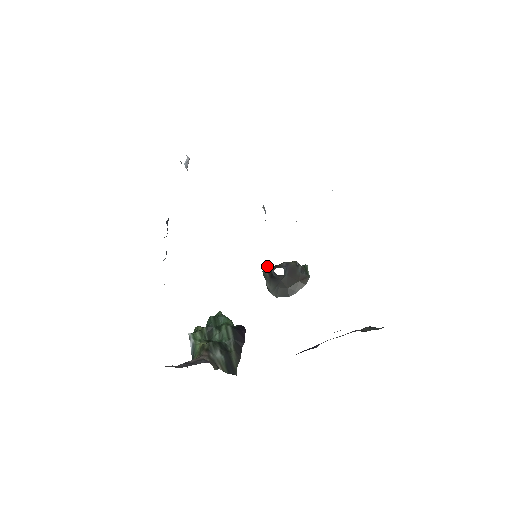
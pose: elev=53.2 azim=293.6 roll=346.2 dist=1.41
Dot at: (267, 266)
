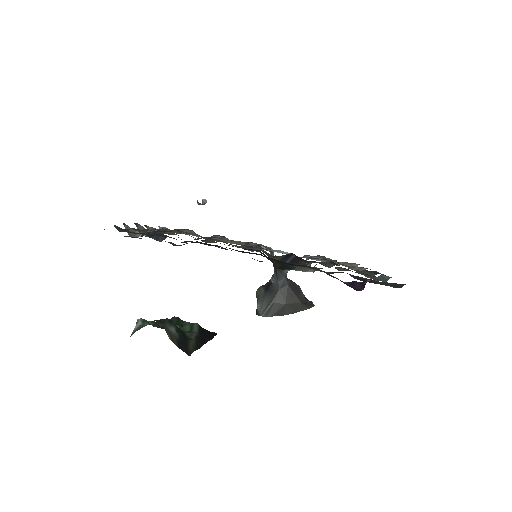
Dot at: occluded
